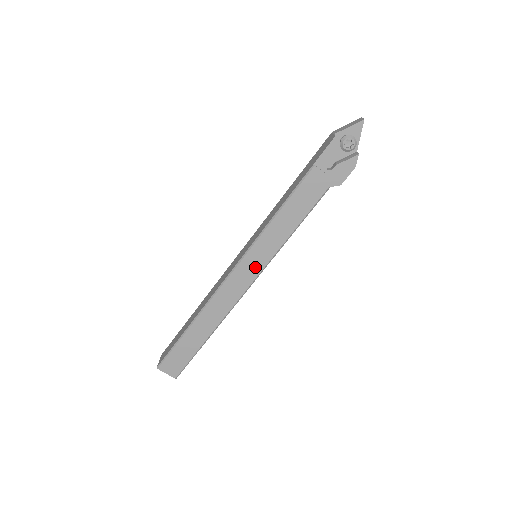
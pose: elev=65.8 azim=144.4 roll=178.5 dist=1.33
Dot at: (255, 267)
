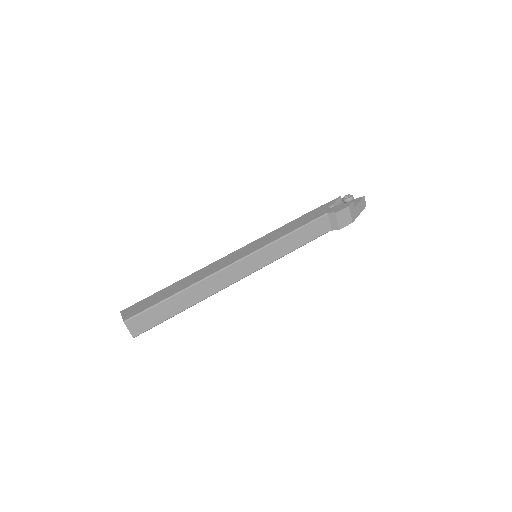
Dot at: (250, 250)
